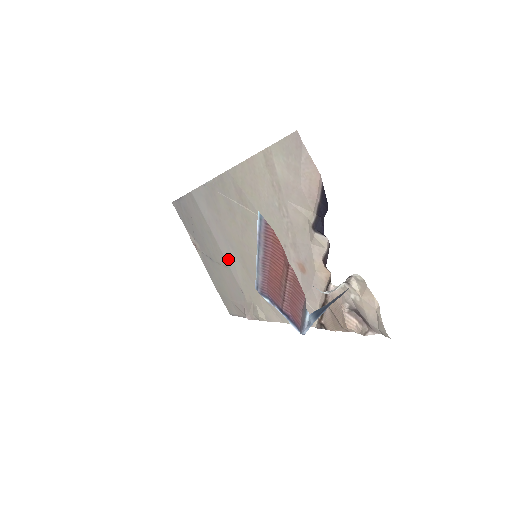
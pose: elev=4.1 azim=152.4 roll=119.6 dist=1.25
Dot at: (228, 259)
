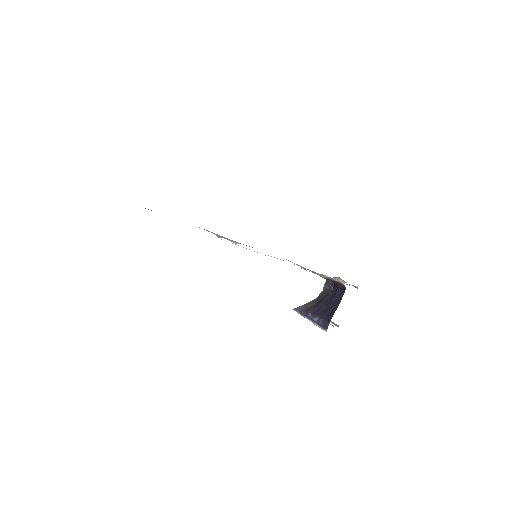
Dot at: occluded
